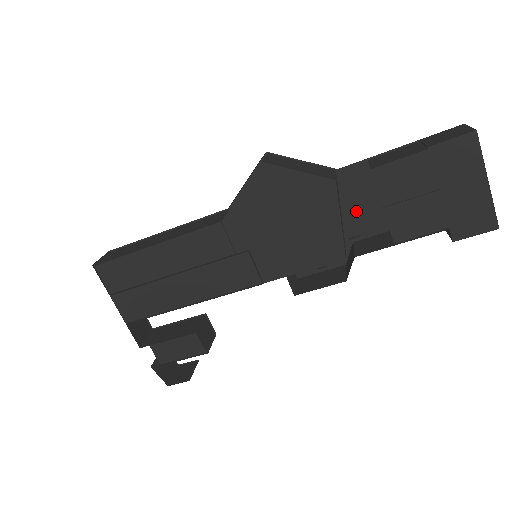
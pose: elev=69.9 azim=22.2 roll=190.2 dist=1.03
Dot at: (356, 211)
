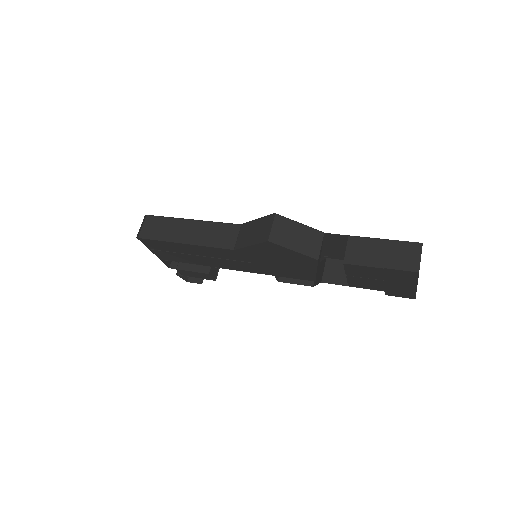
Dot at: (333, 249)
